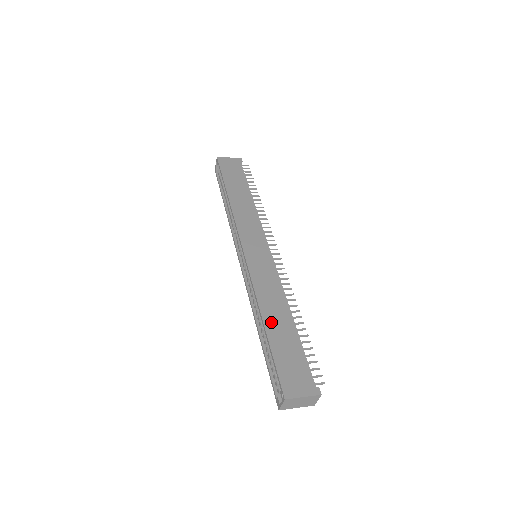
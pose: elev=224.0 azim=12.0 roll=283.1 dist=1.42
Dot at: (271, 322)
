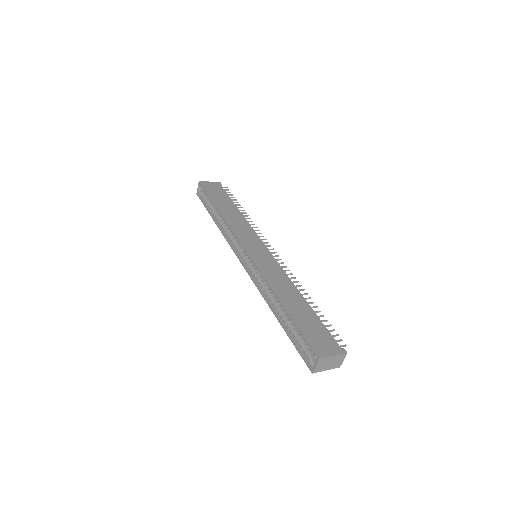
Dot at: (288, 302)
